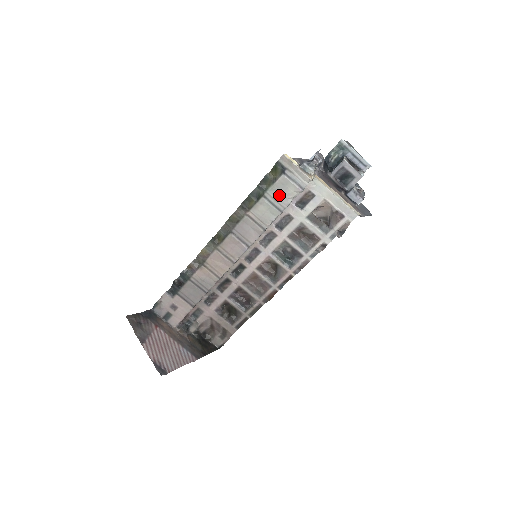
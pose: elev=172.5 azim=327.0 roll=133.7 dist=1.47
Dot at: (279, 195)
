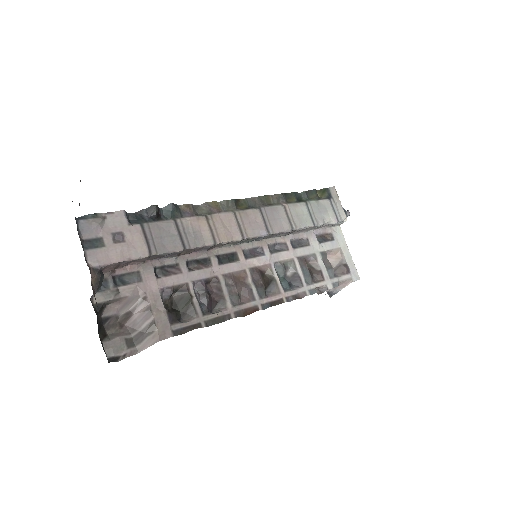
Dot at: (318, 211)
